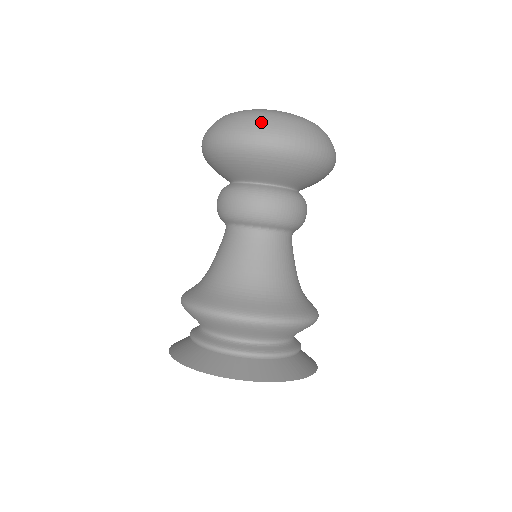
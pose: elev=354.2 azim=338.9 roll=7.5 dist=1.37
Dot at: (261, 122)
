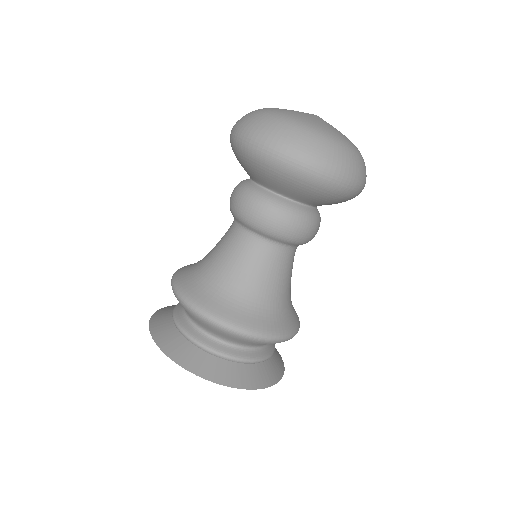
Dot at: (246, 117)
